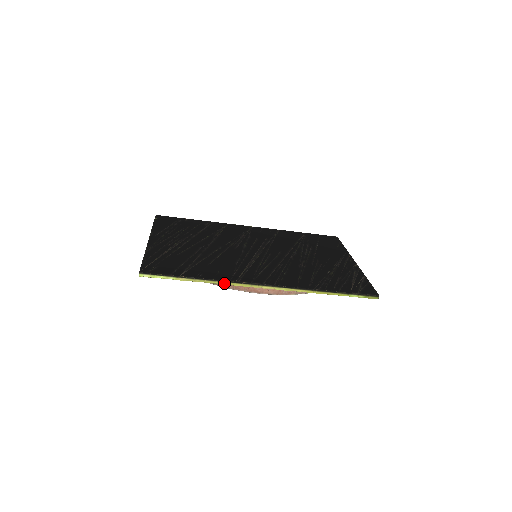
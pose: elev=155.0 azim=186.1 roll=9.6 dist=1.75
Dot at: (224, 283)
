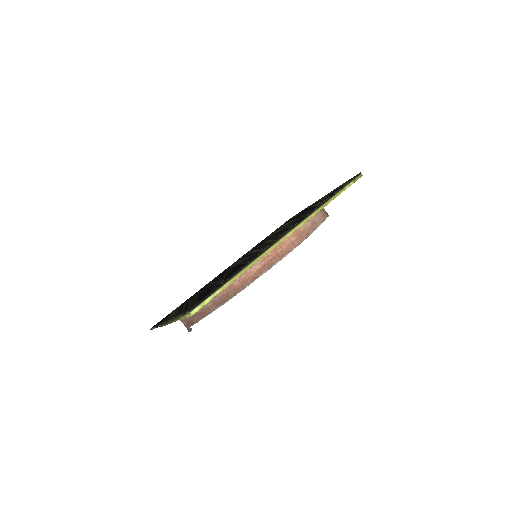
Dot at: (259, 258)
